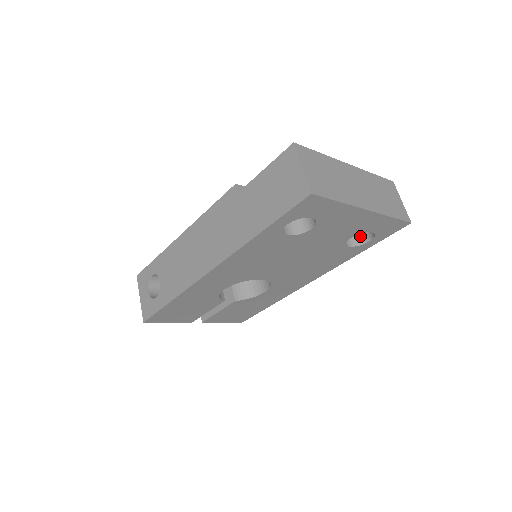
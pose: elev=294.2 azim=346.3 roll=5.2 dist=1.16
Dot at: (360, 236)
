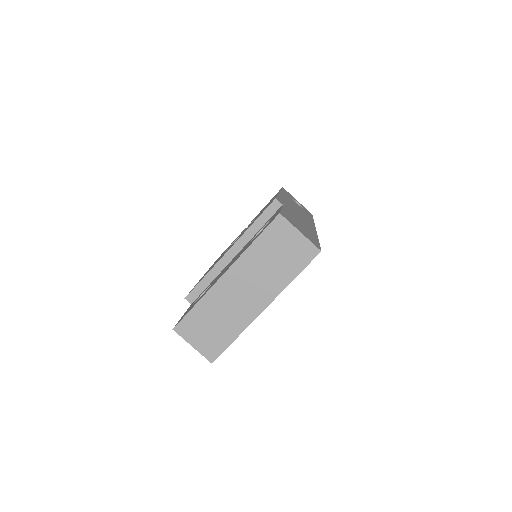
Dot at: occluded
